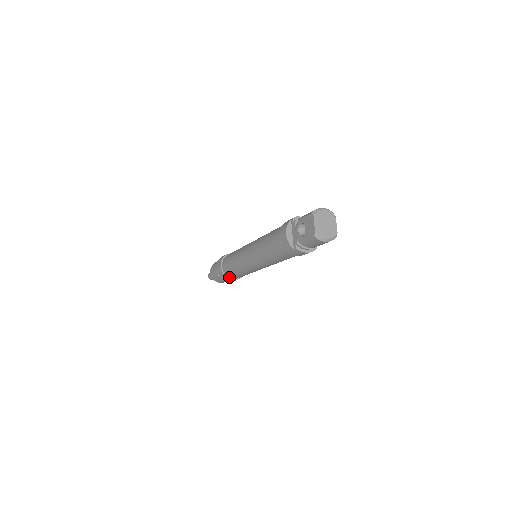
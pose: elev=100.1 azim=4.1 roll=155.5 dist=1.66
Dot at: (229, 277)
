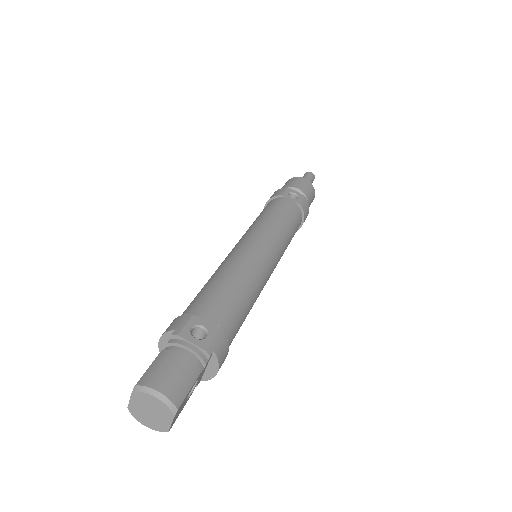
Dot at: occluded
